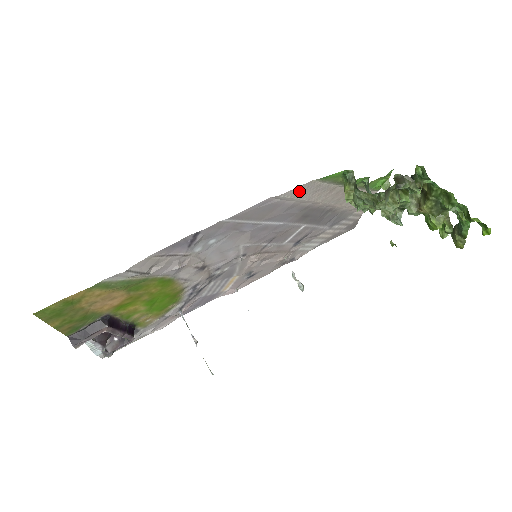
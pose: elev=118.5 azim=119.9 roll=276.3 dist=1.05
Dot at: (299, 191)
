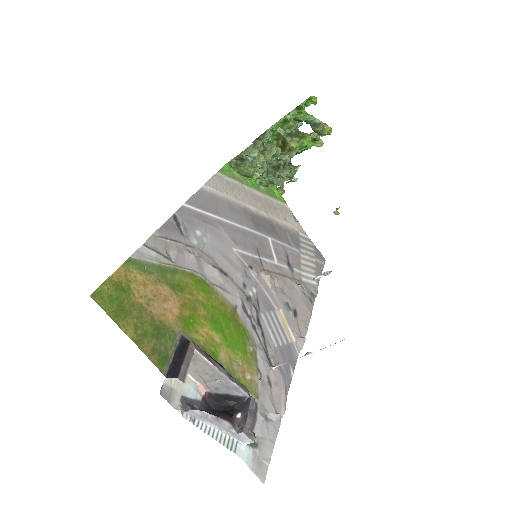
Dot at: (217, 185)
